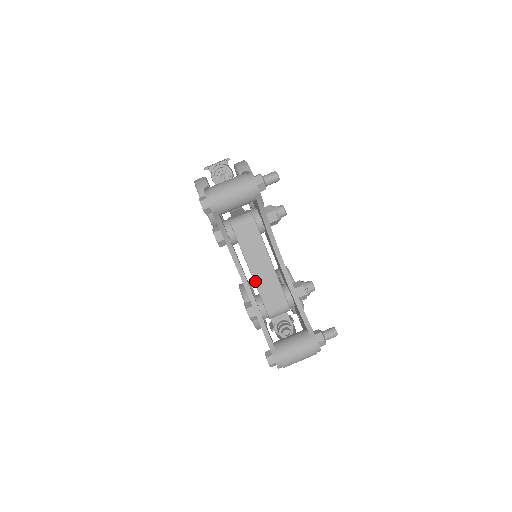
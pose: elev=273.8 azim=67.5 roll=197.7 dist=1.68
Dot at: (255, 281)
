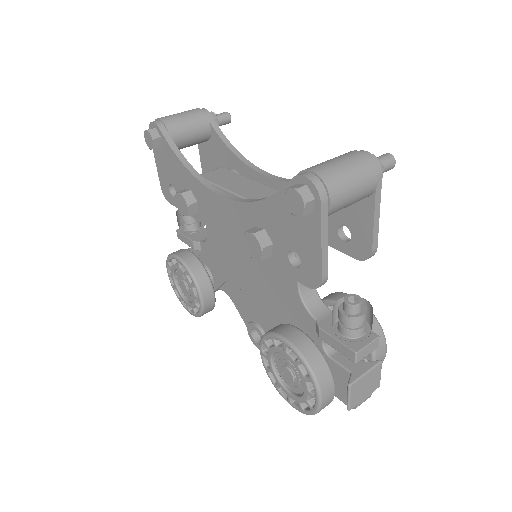
Dot at: (243, 197)
